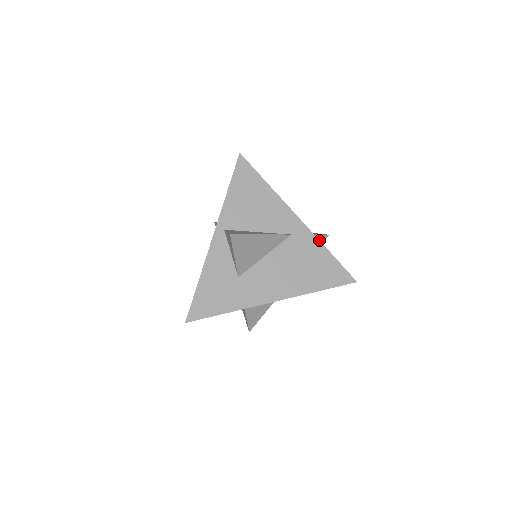
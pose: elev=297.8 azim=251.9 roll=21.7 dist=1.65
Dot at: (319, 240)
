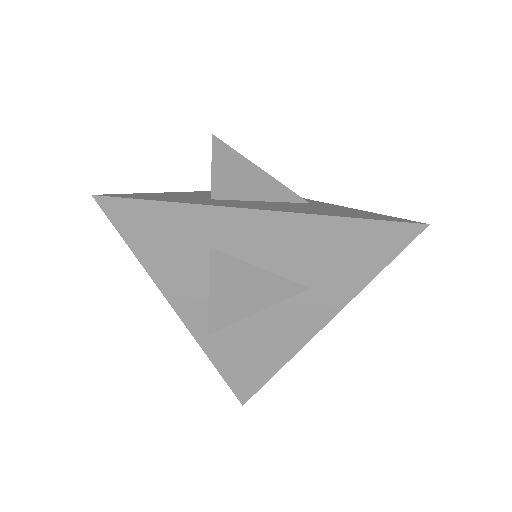
Dot at: (354, 209)
